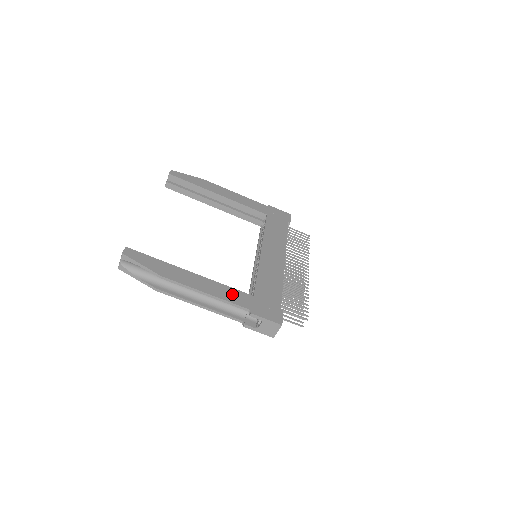
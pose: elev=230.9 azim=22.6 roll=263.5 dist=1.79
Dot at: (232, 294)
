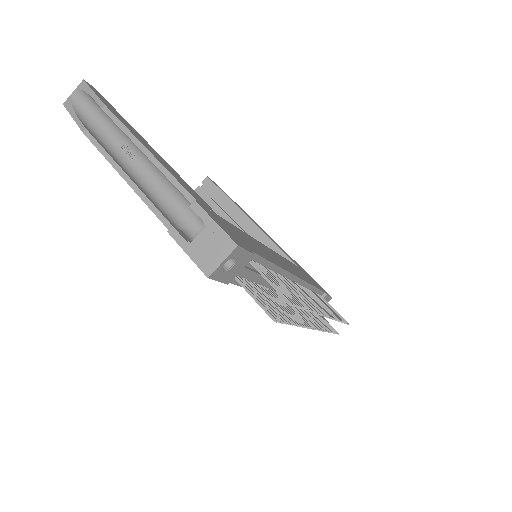
Dot at: (186, 184)
